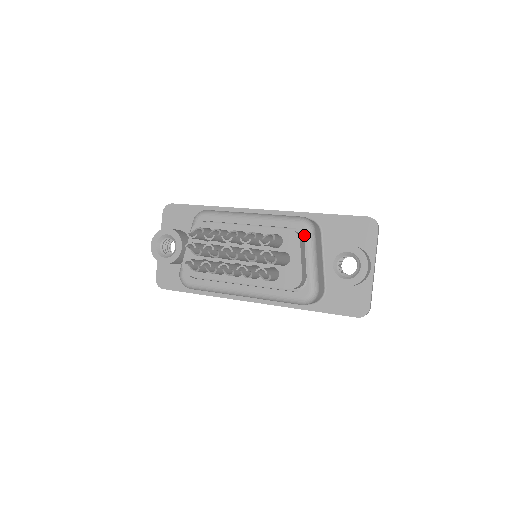
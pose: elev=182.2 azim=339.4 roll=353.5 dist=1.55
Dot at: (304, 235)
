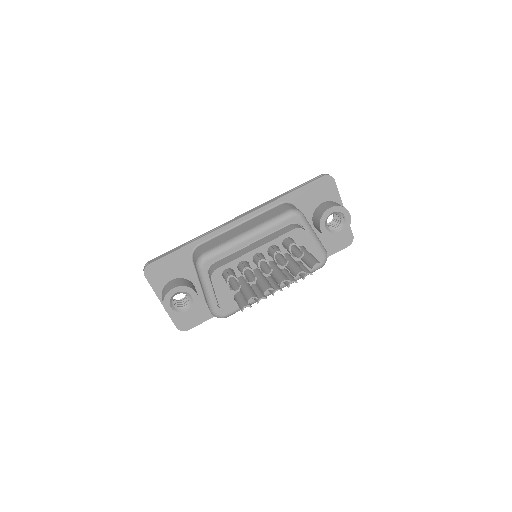
Dot at: (300, 223)
